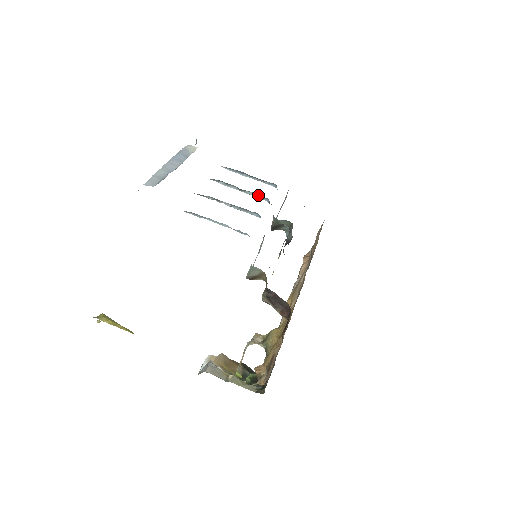
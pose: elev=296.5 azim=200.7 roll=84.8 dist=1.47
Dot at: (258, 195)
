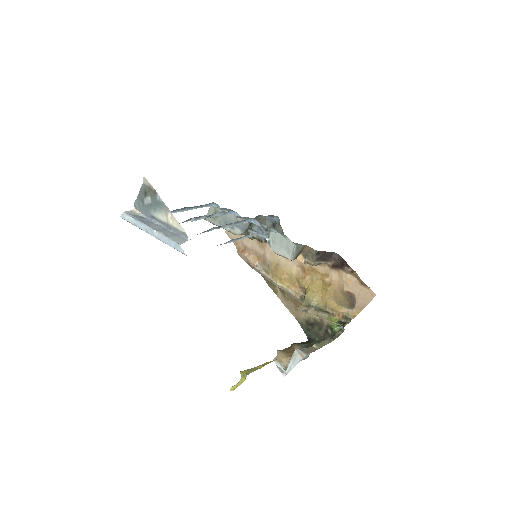
Dot at: (222, 212)
